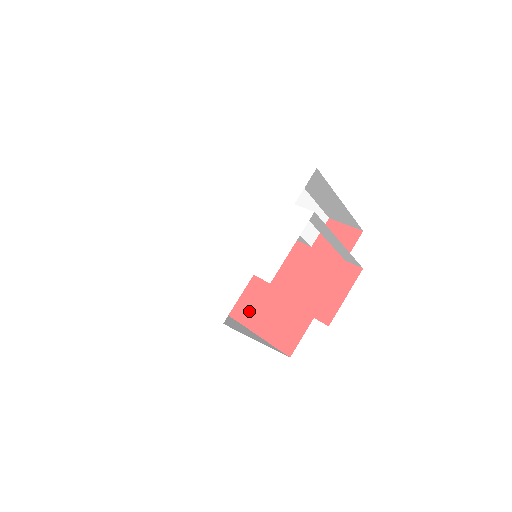
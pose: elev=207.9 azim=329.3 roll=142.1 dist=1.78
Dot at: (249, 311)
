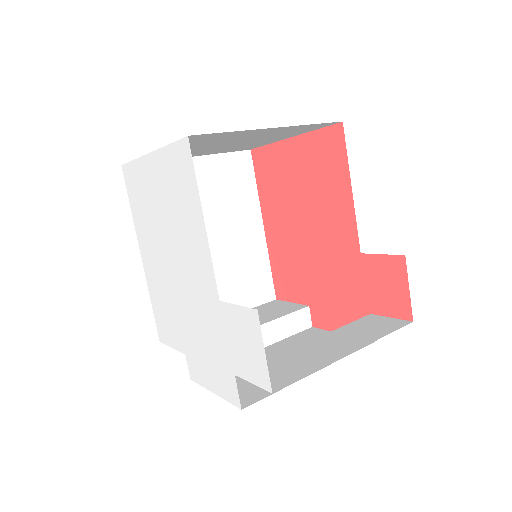
Dot at: (274, 221)
